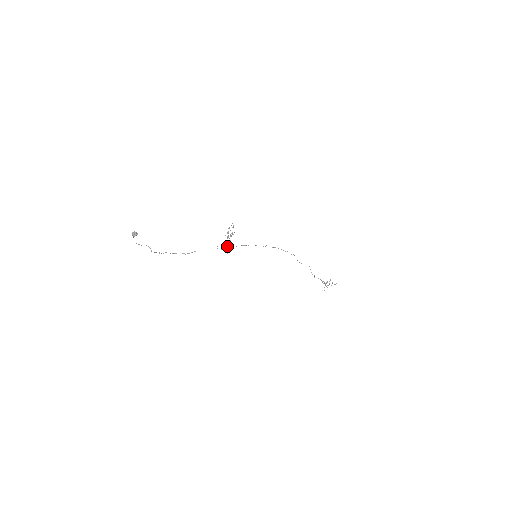
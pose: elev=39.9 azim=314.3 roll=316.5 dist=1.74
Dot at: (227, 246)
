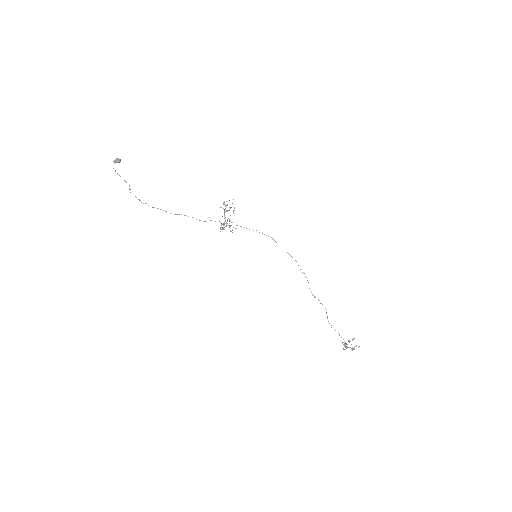
Dot at: (222, 224)
